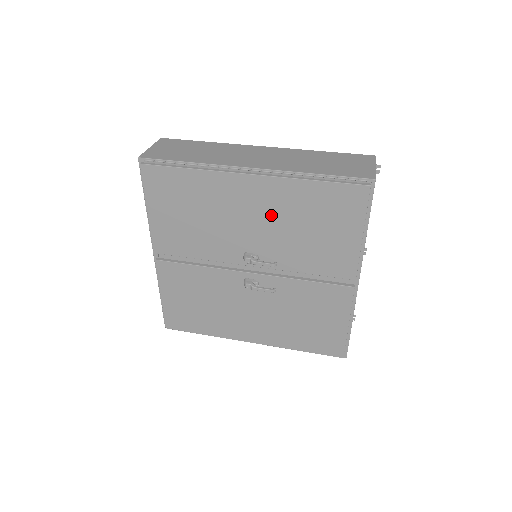
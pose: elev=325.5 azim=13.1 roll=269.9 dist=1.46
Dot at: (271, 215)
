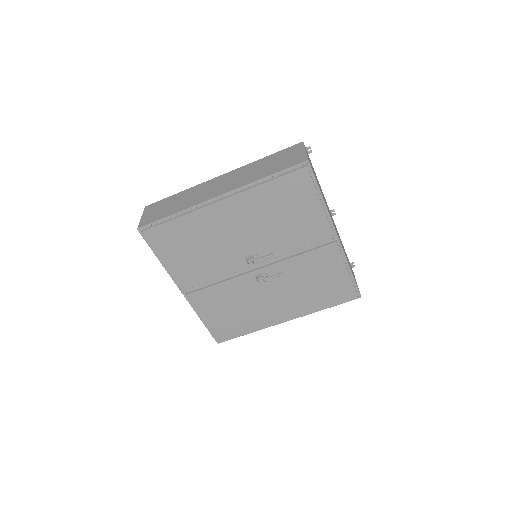
Dot at: (250, 221)
